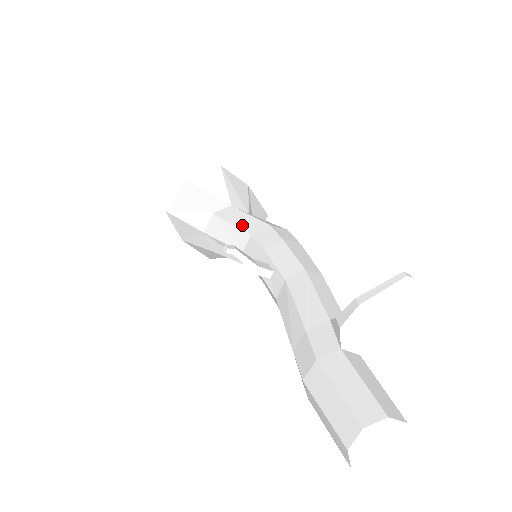
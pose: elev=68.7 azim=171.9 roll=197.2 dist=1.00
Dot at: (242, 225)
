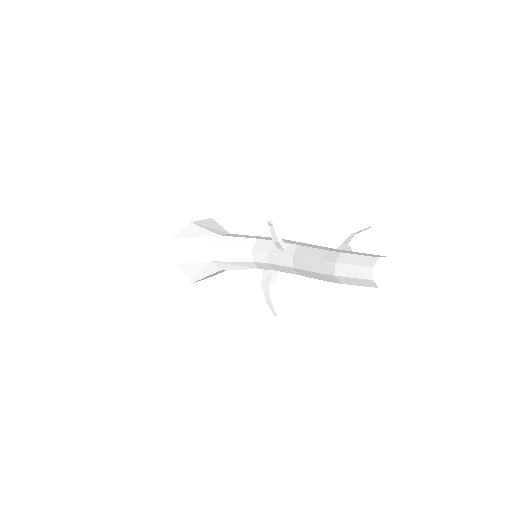
Dot at: (248, 237)
